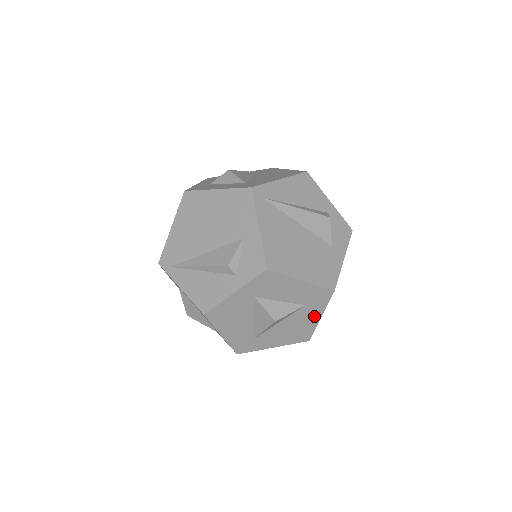
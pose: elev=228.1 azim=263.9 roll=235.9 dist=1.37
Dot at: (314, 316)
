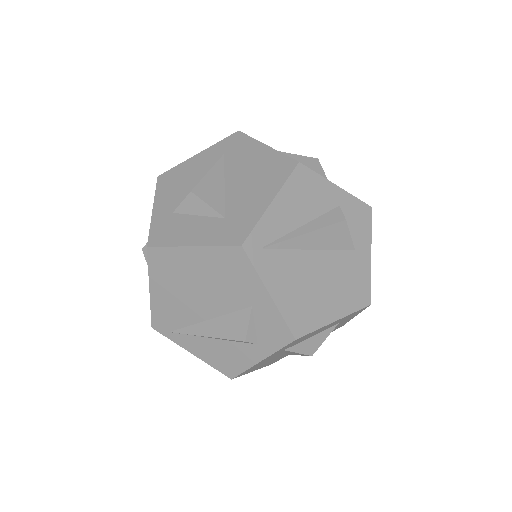
Dot at: occluded
